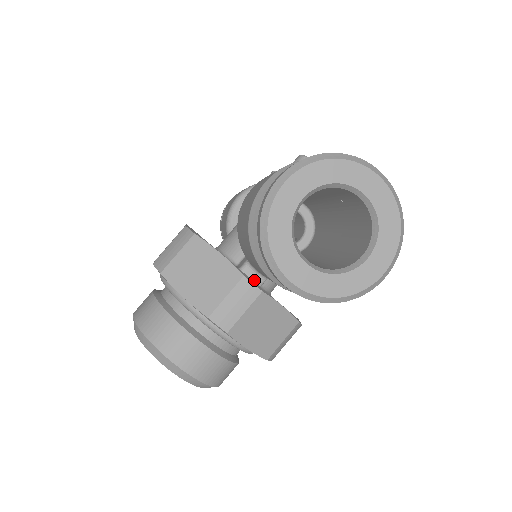
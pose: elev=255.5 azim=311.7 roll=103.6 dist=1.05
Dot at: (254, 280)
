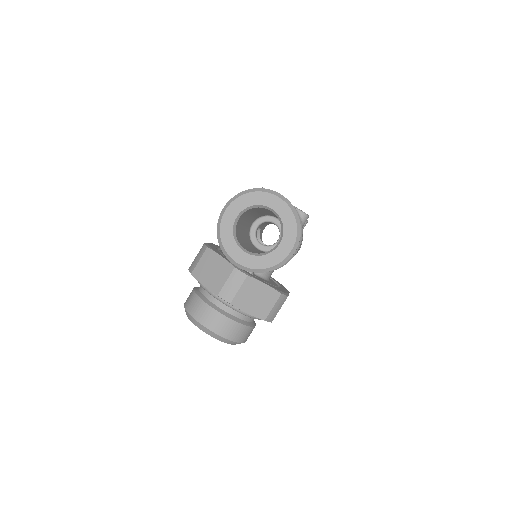
Dot at: occluded
